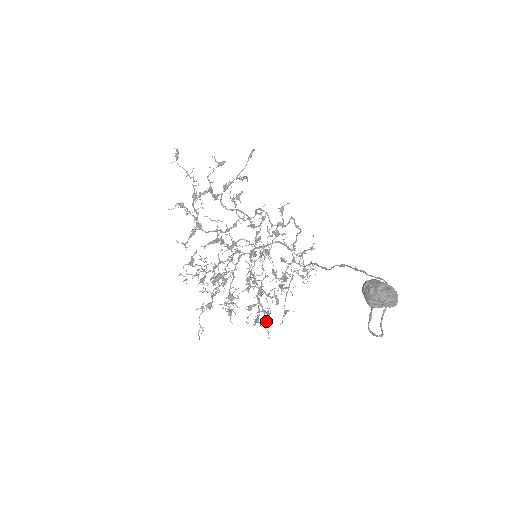
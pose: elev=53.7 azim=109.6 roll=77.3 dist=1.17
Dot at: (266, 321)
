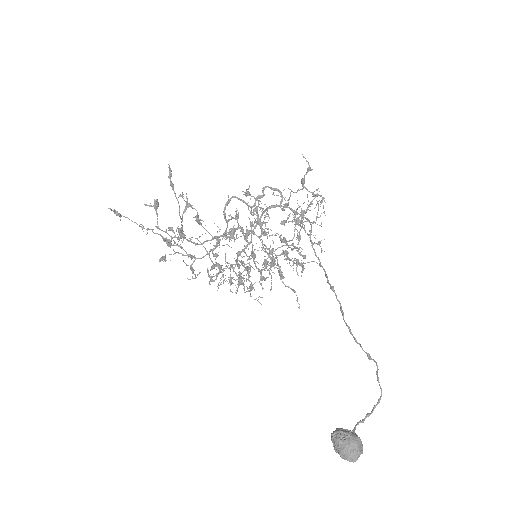
Dot at: (299, 308)
